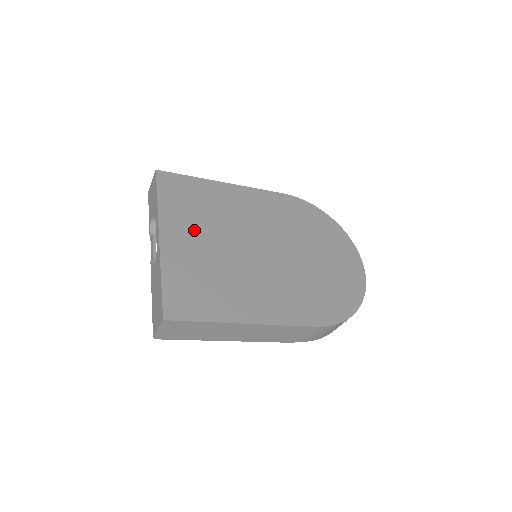
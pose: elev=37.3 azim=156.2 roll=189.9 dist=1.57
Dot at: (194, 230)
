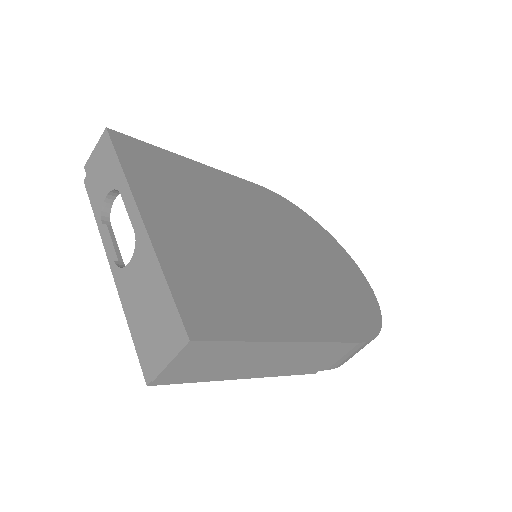
Dot at: (183, 212)
